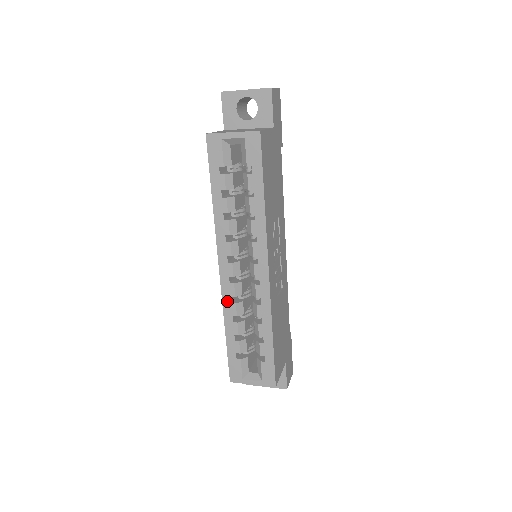
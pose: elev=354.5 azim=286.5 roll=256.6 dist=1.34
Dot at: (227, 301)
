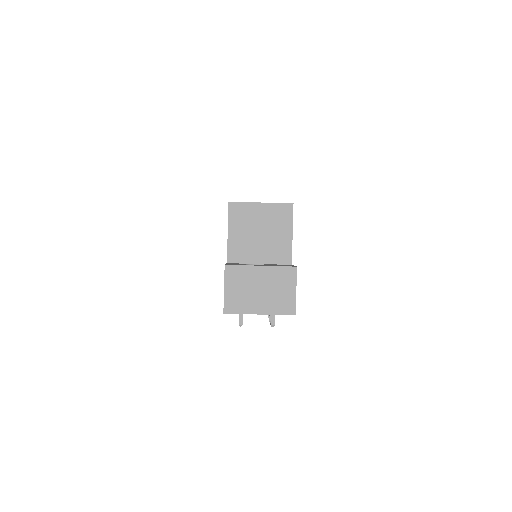
Dot at: occluded
